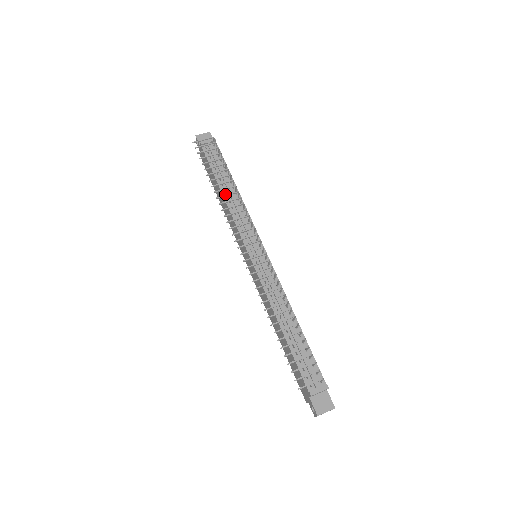
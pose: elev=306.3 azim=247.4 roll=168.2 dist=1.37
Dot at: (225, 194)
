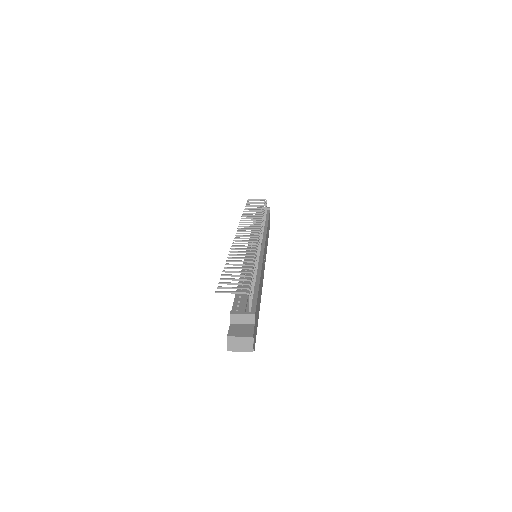
Dot at: occluded
